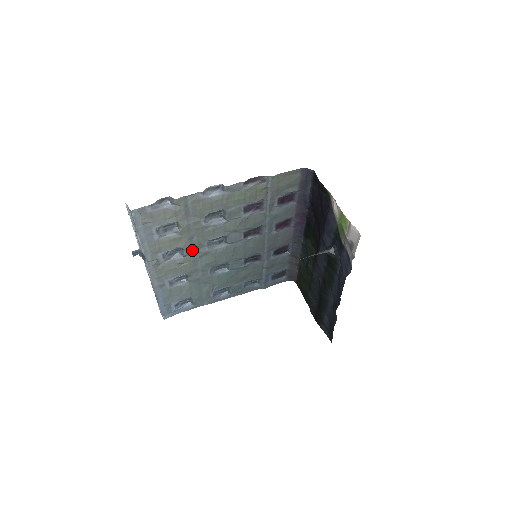
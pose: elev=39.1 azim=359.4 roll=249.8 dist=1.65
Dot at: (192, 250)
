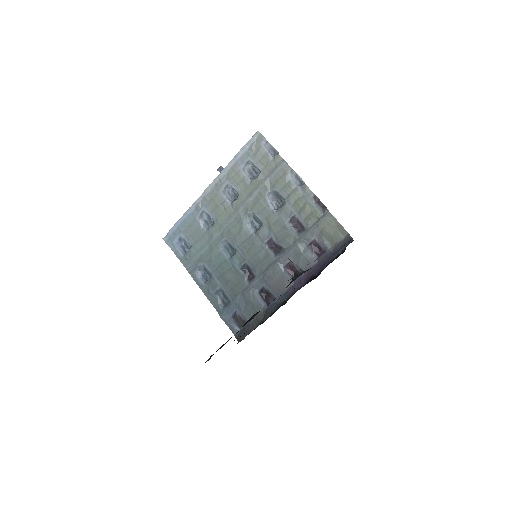
Dot at: (240, 206)
